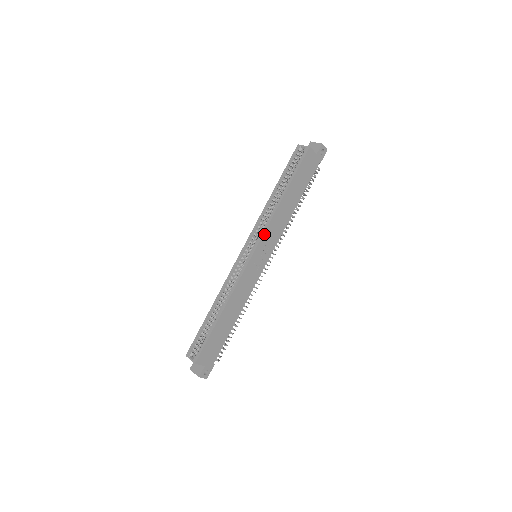
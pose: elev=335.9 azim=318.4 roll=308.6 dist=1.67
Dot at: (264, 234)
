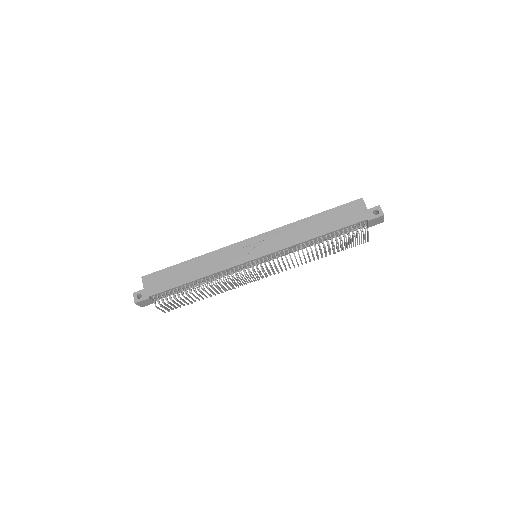
Dot at: (270, 232)
